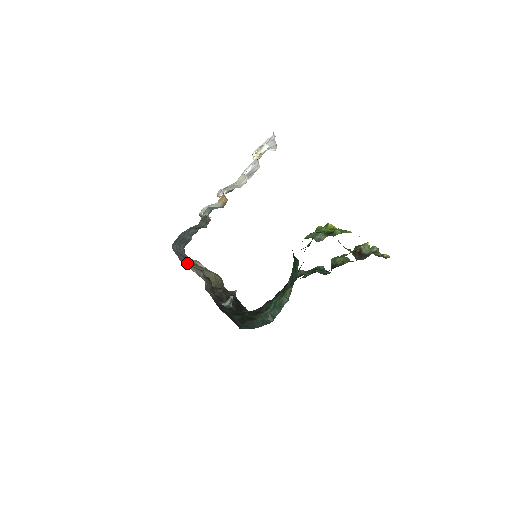
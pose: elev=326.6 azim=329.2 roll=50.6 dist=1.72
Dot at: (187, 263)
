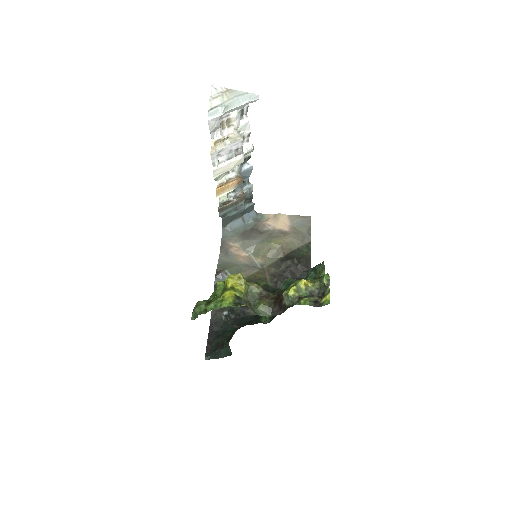
Dot at: (237, 244)
